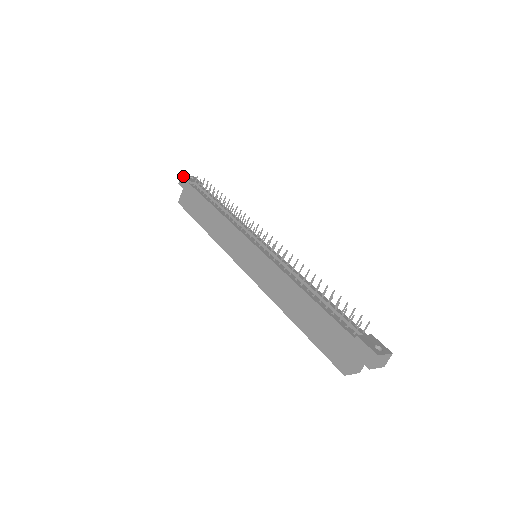
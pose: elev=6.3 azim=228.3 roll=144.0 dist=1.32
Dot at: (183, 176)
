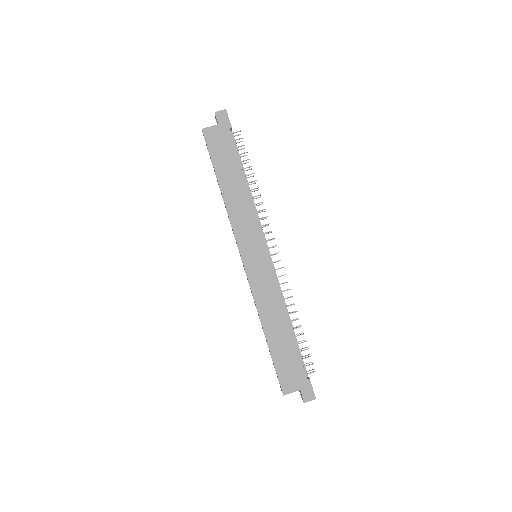
Dot at: (227, 113)
